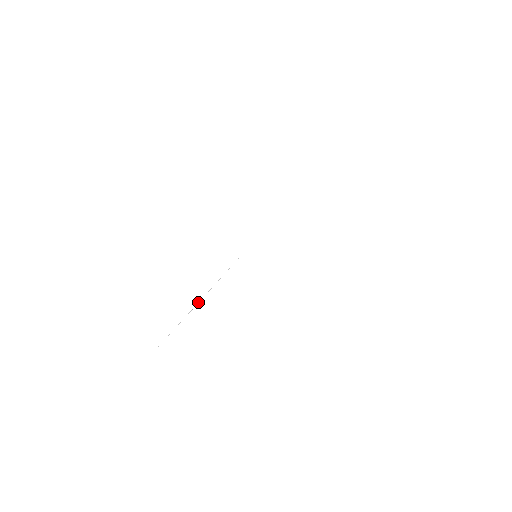
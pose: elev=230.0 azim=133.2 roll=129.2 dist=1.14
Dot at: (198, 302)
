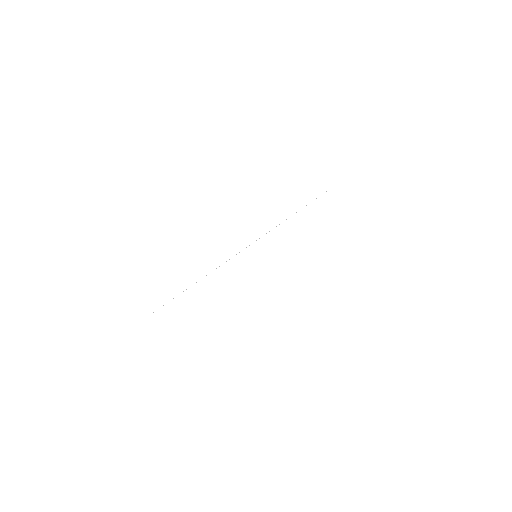
Dot at: occluded
